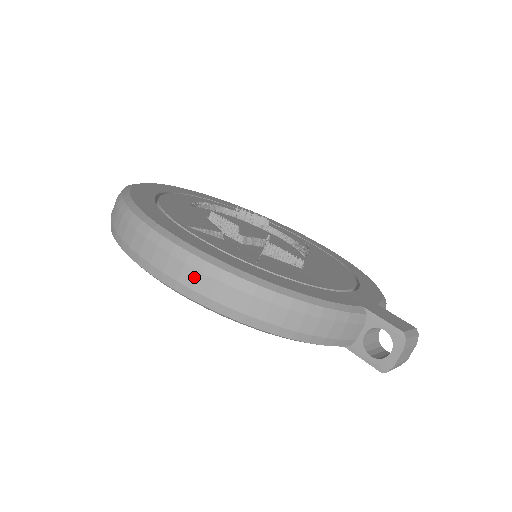
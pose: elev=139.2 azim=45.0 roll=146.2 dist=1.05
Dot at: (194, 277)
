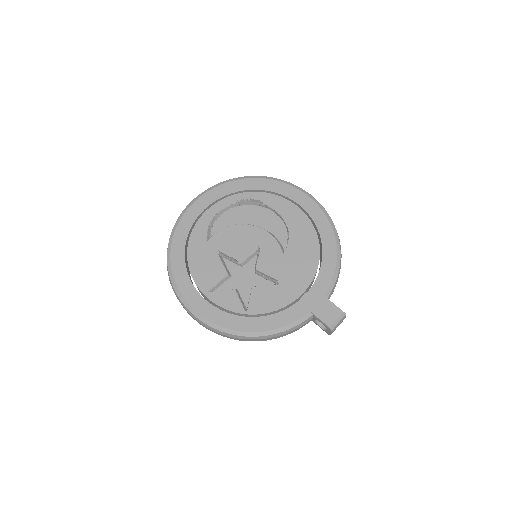
Dot at: (220, 334)
